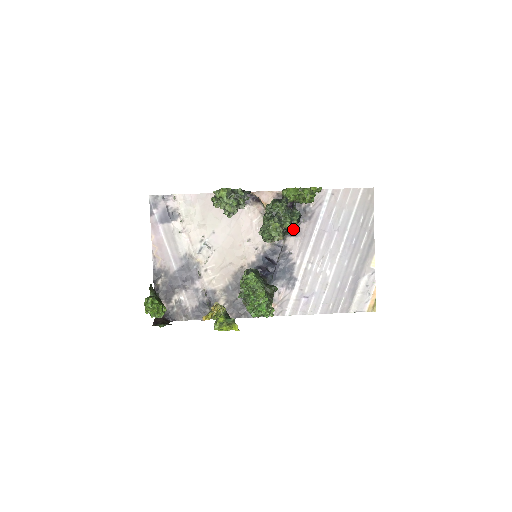
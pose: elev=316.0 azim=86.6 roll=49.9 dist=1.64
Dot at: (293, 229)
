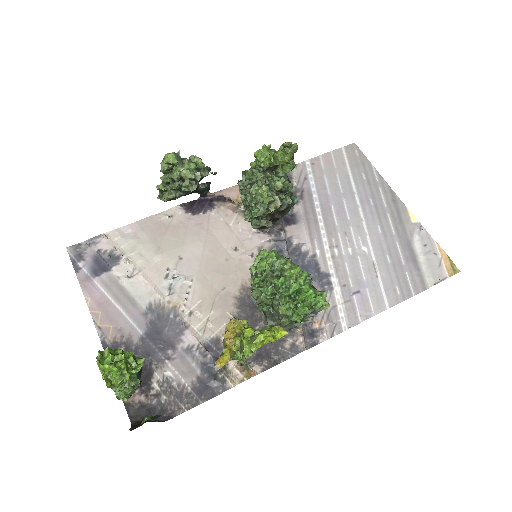
Dot at: (288, 195)
